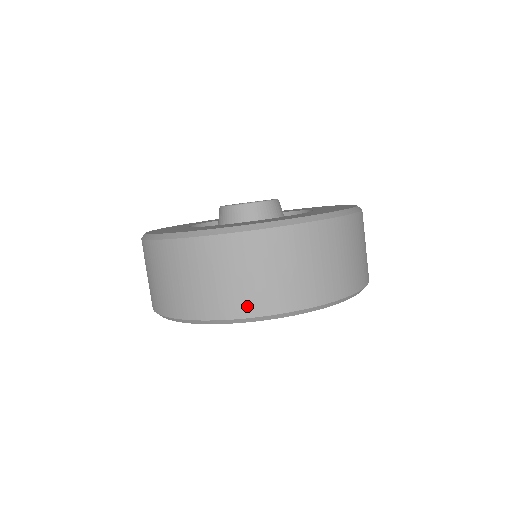
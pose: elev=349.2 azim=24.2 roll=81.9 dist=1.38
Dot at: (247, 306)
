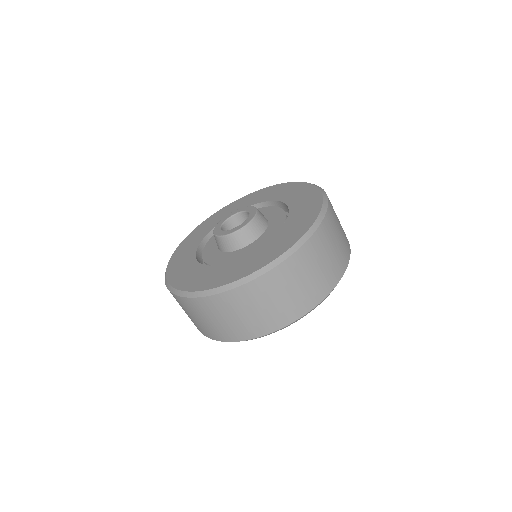
Dot at: (280, 321)
